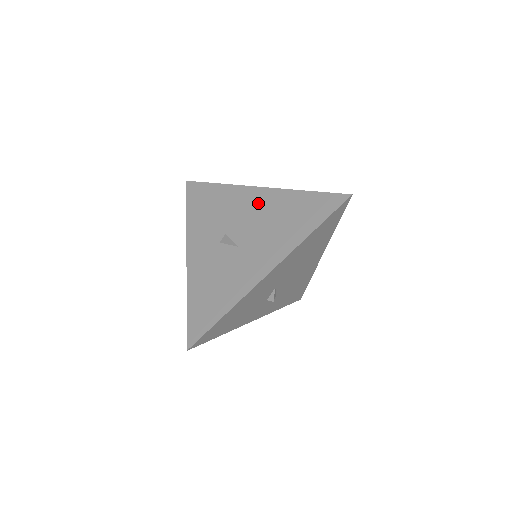
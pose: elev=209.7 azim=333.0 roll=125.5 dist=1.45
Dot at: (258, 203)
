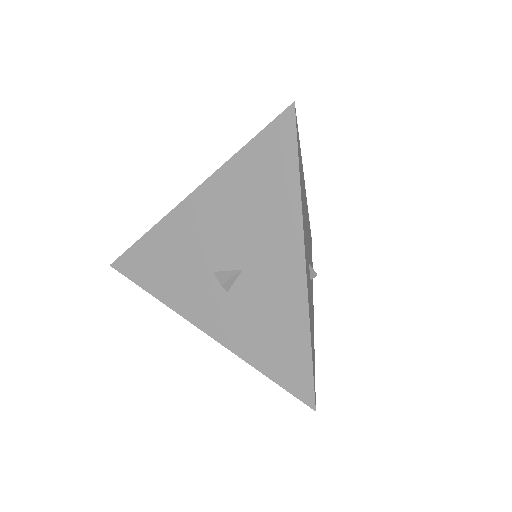
Dot at: (208, 210)
